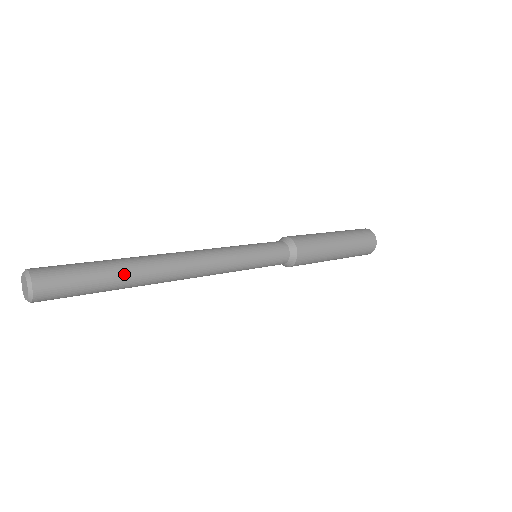
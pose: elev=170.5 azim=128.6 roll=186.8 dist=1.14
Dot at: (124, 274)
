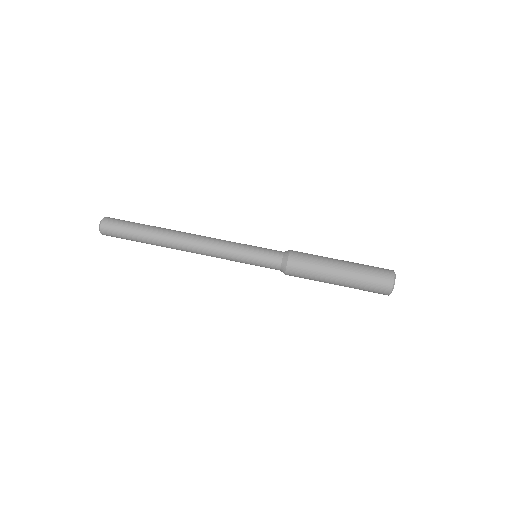
Dot at: (148, 236)
